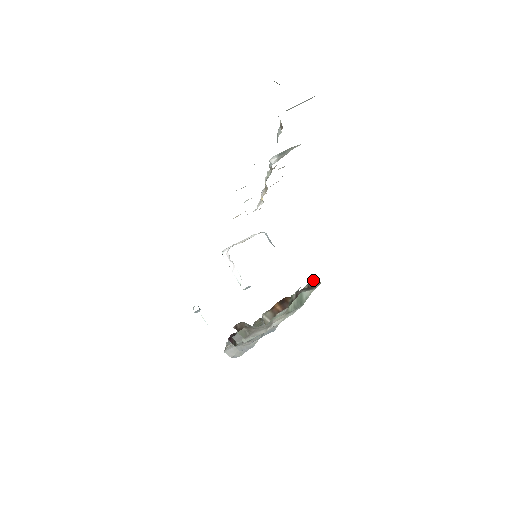
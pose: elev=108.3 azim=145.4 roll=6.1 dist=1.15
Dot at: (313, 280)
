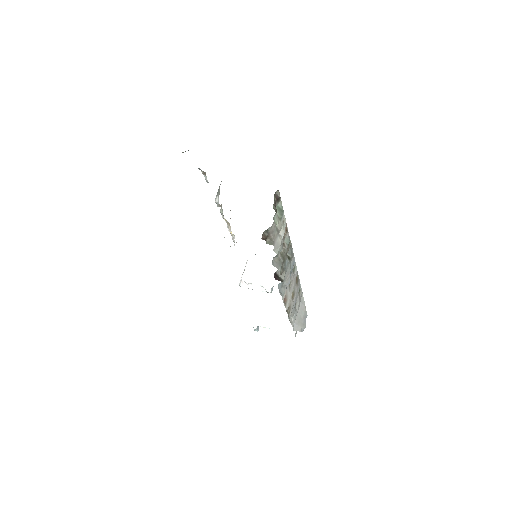
Dot at: (275, 194)
